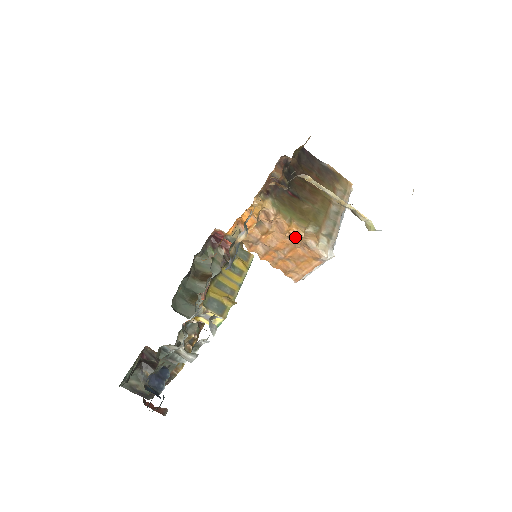
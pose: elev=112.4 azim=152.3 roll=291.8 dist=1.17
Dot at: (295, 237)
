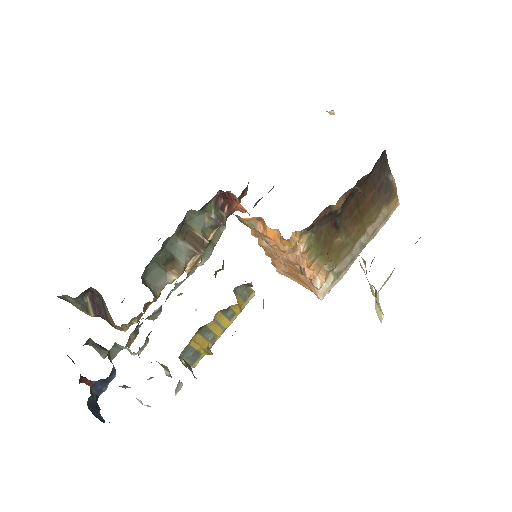
Dot at: (306, 274)
